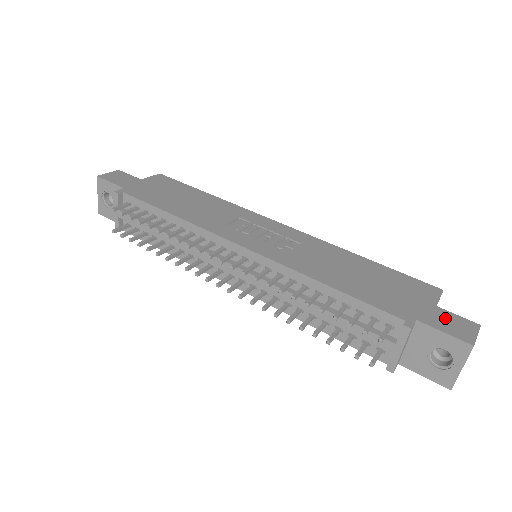
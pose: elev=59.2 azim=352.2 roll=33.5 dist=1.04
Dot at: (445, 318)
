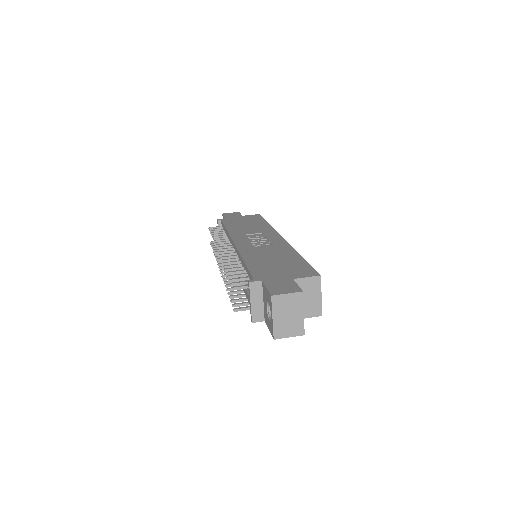
Dot at: (284, 284)
